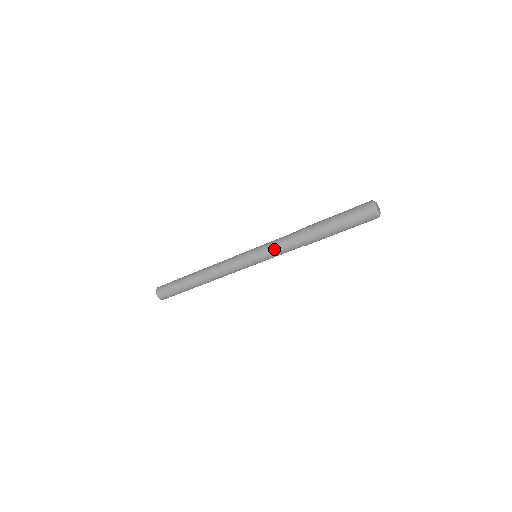
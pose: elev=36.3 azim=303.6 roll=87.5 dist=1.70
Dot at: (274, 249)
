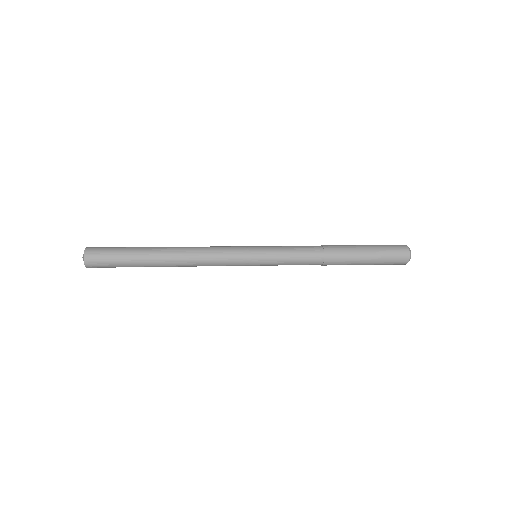
Dot at: occluded
